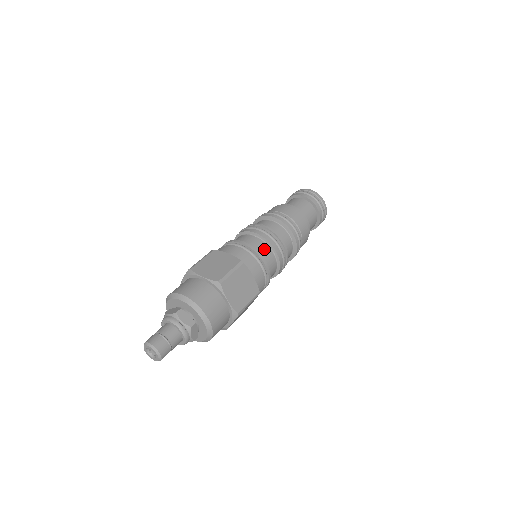
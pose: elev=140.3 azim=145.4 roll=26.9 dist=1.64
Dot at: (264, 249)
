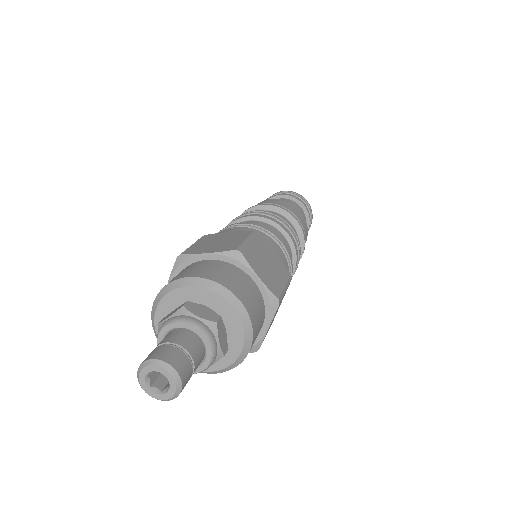
Dot at: occluded
